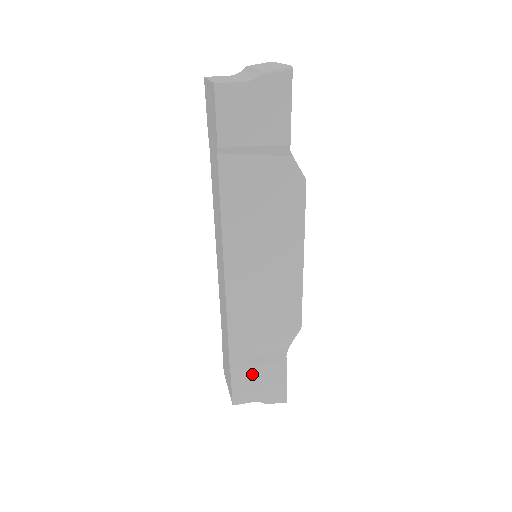
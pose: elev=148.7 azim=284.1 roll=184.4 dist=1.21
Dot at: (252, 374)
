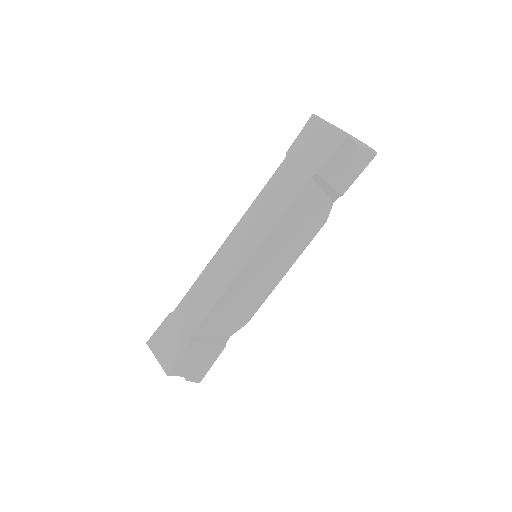
Dot at: (199, 351)
